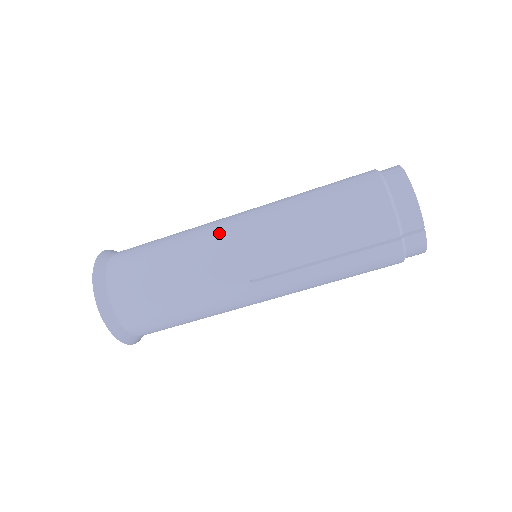
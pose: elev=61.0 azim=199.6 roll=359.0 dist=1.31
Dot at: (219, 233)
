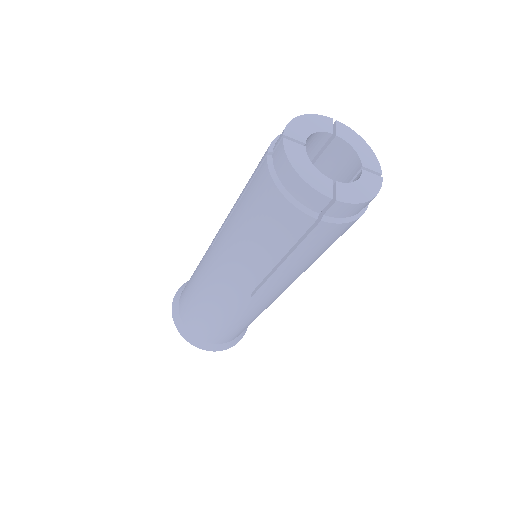
Dot at: (207, 267)
